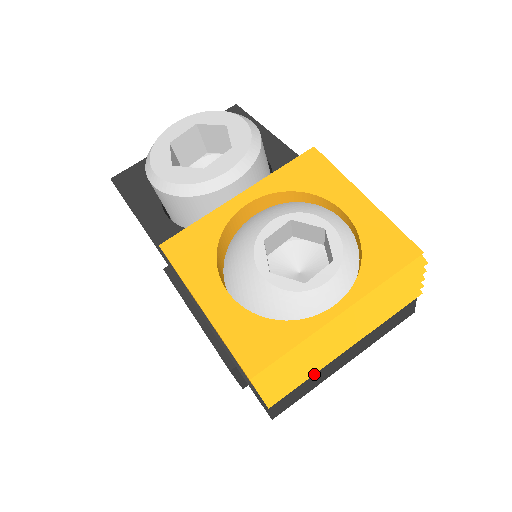
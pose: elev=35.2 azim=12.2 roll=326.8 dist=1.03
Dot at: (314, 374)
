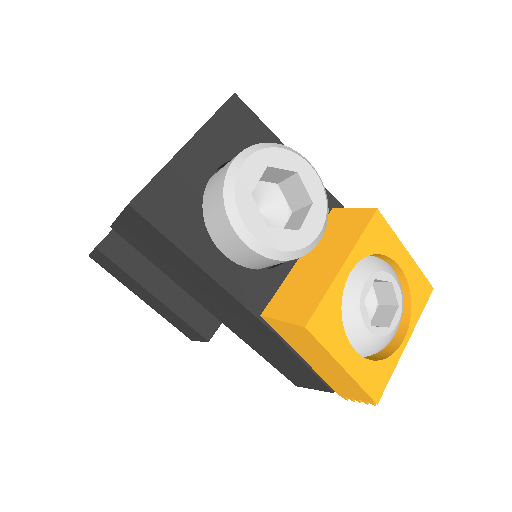
Dot at: occluded
